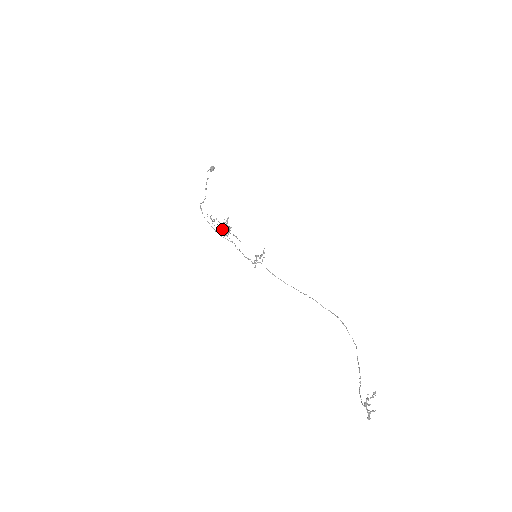
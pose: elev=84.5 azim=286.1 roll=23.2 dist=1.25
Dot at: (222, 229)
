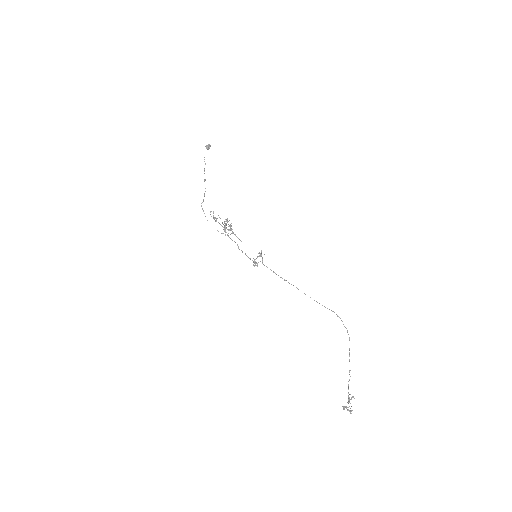
Dot at: (224, 229)
